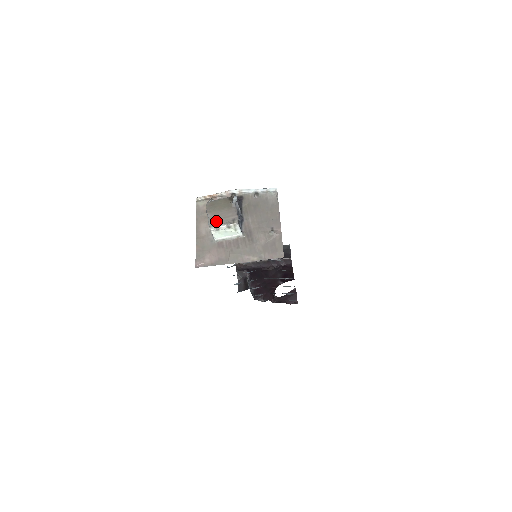
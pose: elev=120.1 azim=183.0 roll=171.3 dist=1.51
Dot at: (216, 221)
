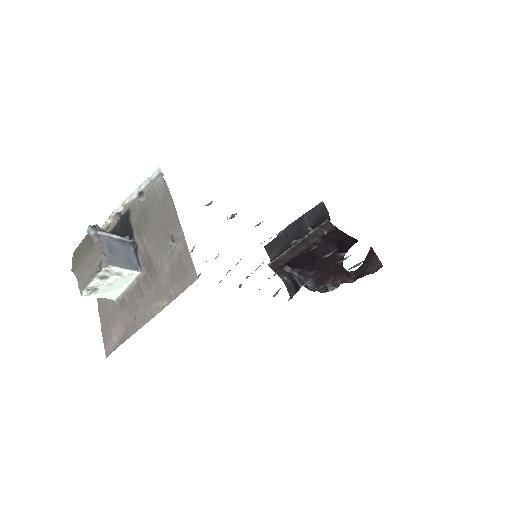
Dot at: (83, 279)
